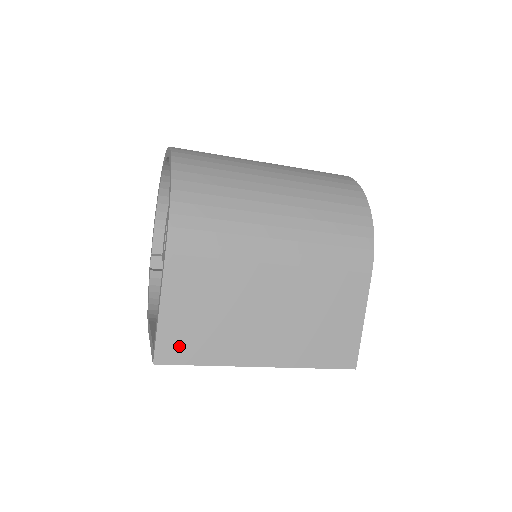
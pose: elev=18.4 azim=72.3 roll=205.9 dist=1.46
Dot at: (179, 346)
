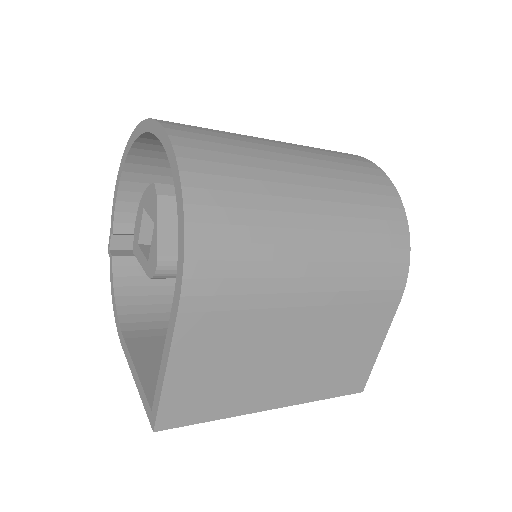
Dot at: (185, 408)
